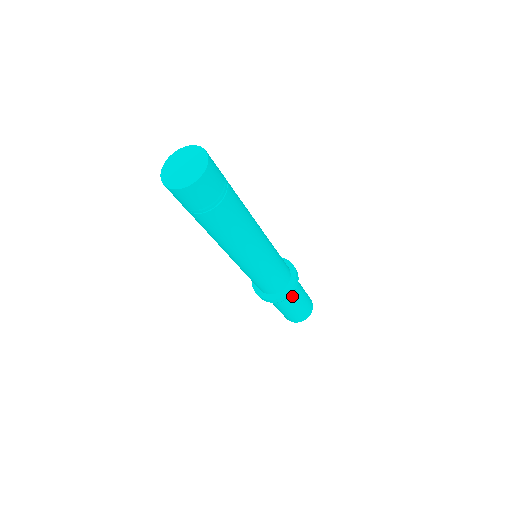
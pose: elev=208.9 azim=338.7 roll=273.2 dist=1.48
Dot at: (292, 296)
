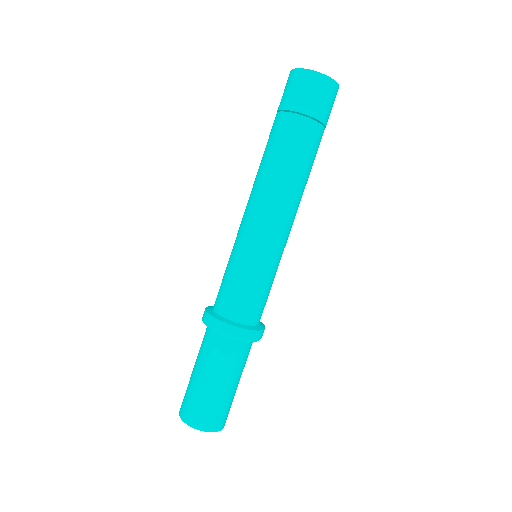
Dot at: occluded
